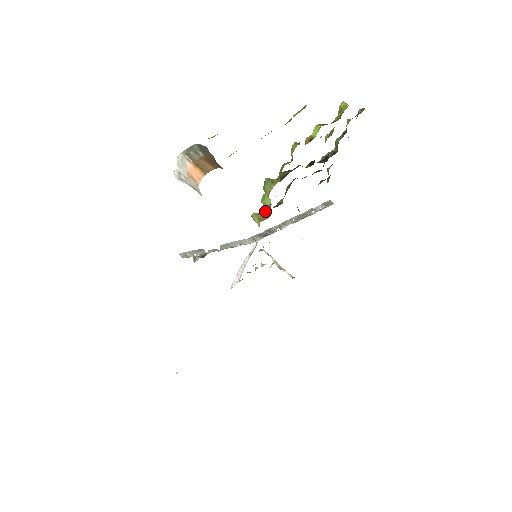
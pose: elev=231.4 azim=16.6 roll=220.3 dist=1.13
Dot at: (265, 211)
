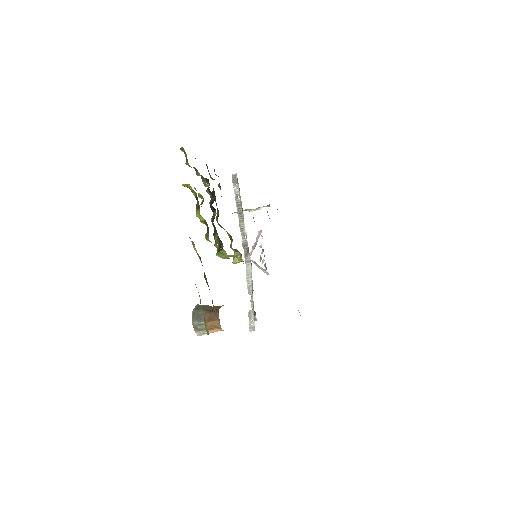
Dot at: occluded
